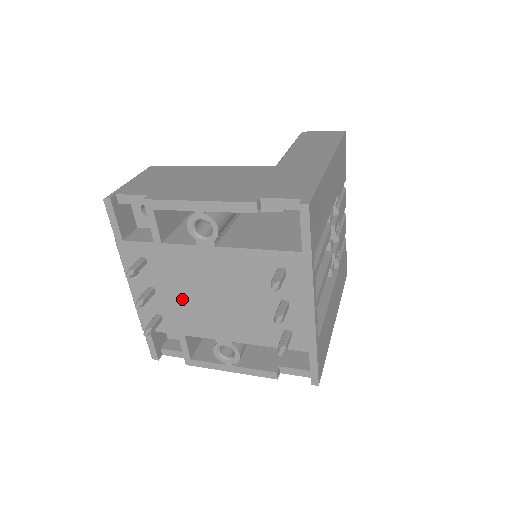
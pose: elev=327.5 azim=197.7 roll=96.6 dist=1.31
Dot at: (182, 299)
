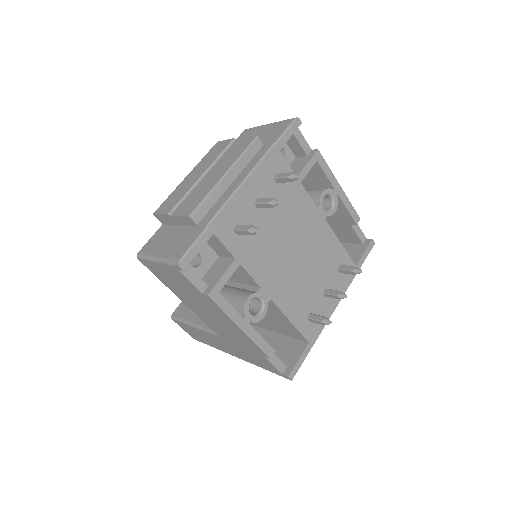
Dot at: (272, 232)
